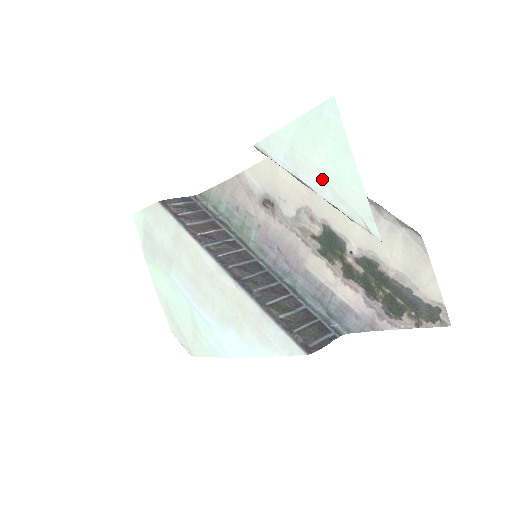
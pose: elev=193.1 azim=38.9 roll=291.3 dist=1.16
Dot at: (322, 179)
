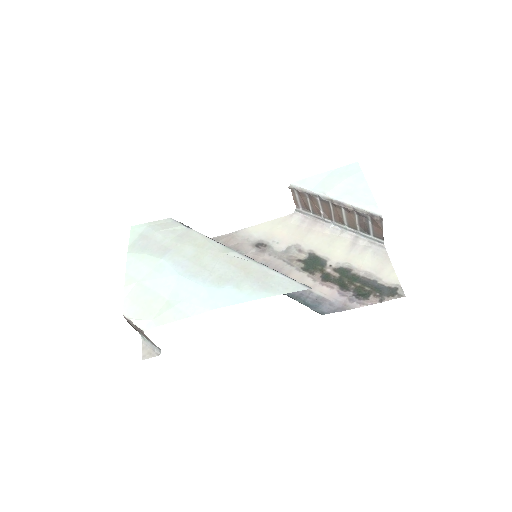
Dot at: (343, 193)
